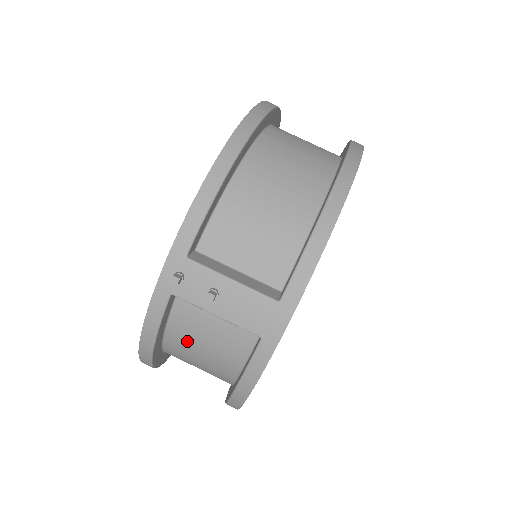
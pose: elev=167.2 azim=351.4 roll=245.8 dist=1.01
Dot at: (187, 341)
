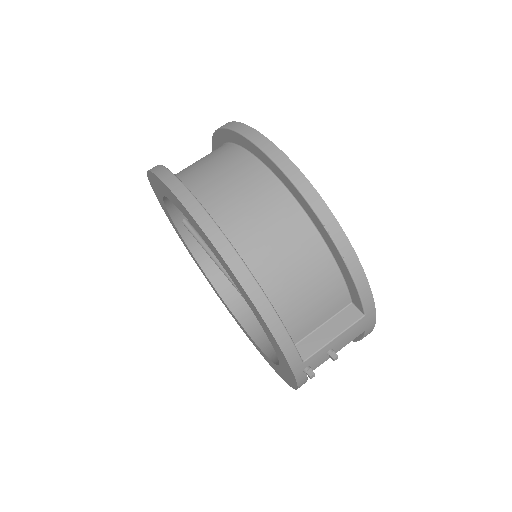
Dot at: occluded
